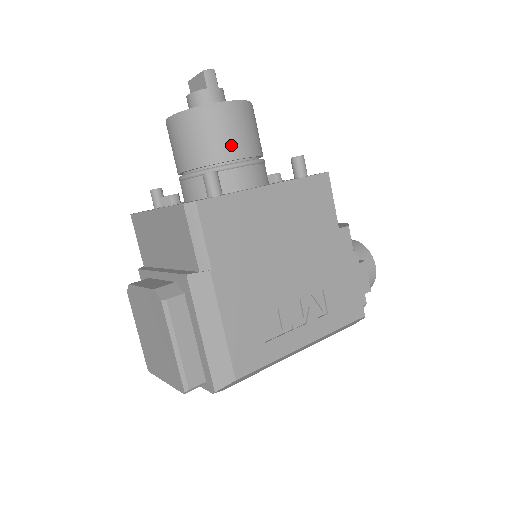
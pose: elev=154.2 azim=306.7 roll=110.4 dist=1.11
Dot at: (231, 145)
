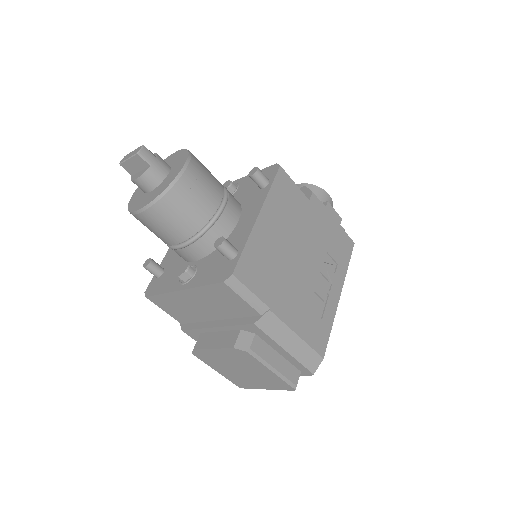
Dot at: (206, 202)
